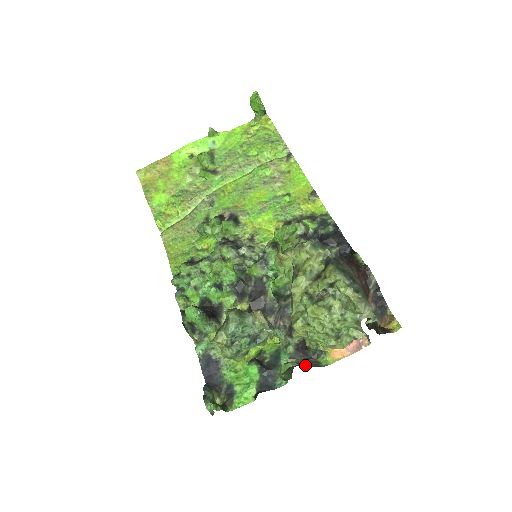
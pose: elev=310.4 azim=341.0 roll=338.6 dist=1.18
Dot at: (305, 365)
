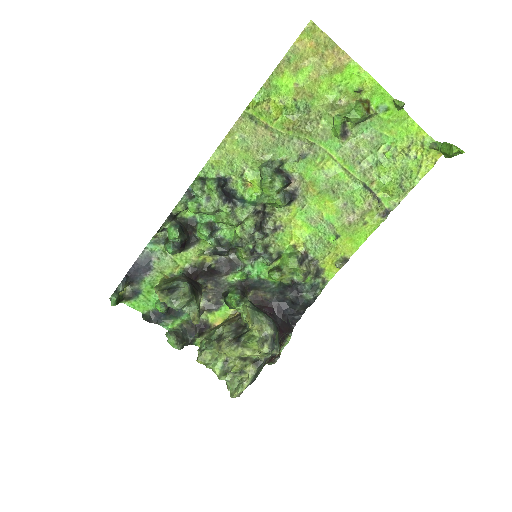
Dot at: (185, 345)
